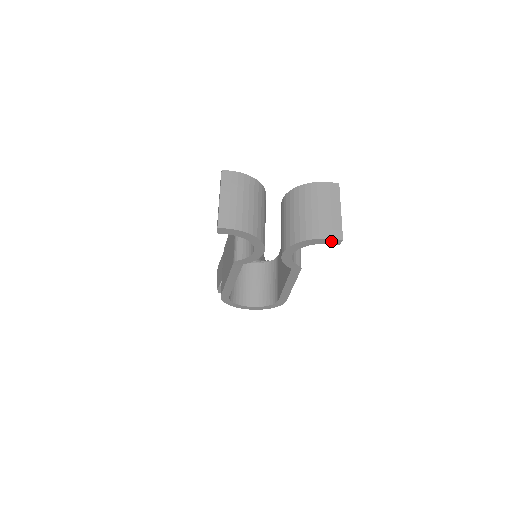
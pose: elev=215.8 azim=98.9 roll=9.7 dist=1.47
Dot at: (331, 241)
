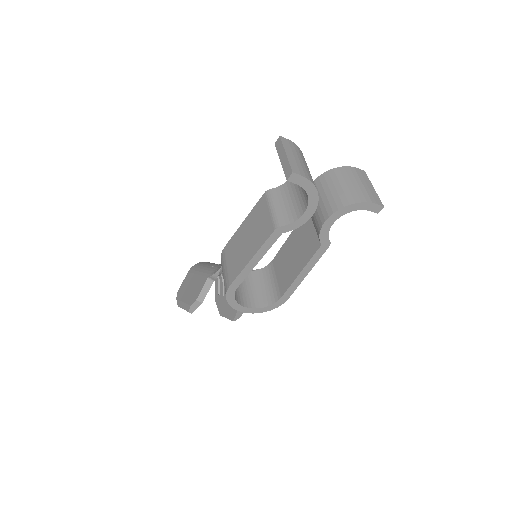
Dot at: (374, 207)
